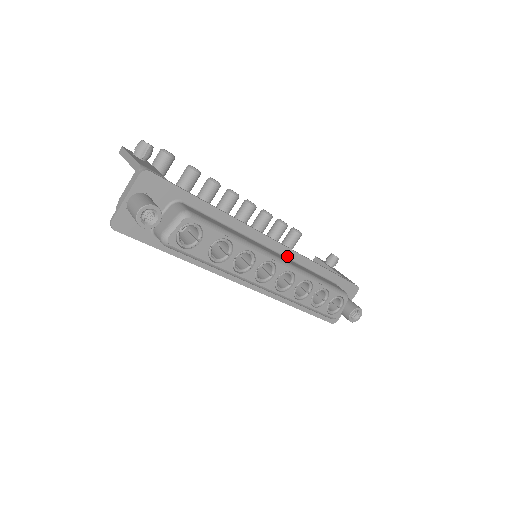
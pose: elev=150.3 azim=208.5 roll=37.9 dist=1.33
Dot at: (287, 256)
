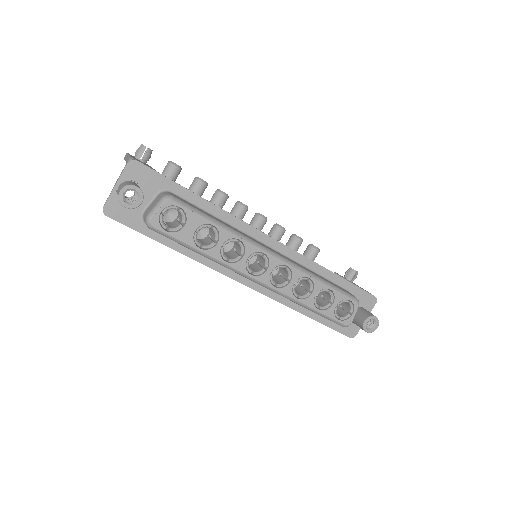
Dot at: (287, 255)
